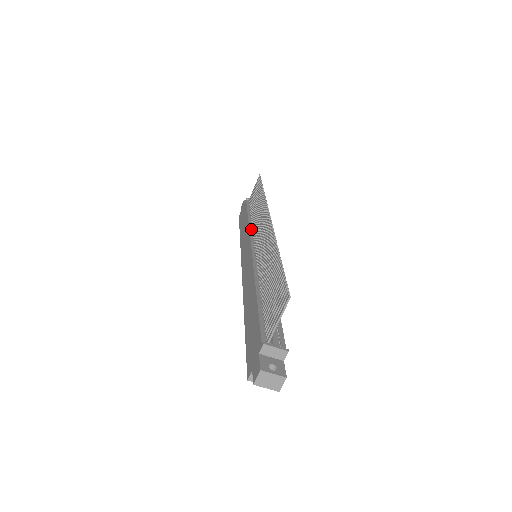
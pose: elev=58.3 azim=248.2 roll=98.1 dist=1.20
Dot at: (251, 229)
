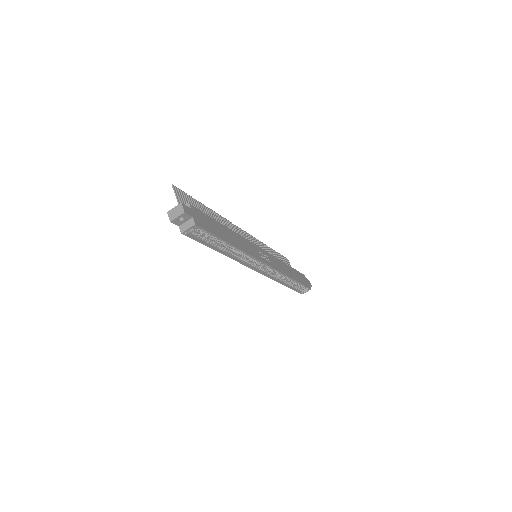
Dot at: occluded
